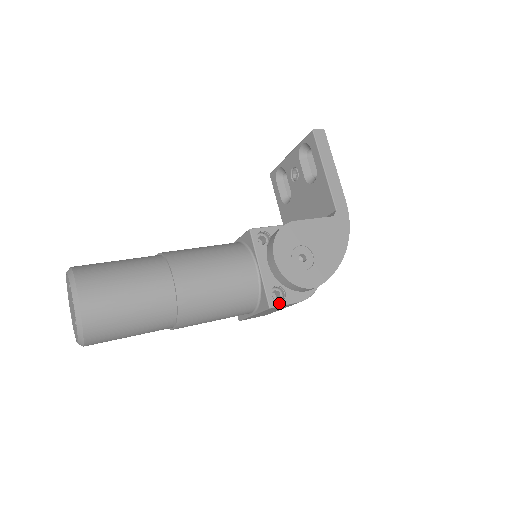
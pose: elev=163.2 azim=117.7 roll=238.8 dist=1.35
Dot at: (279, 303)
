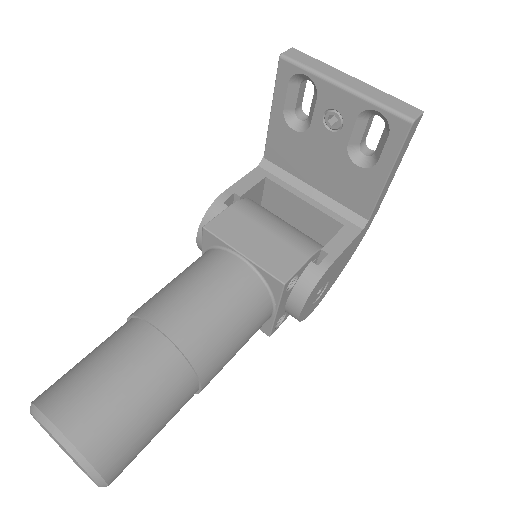
Dot at: (278, 327)
